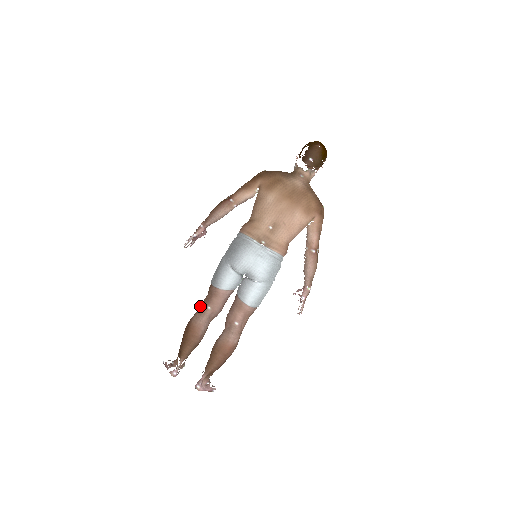
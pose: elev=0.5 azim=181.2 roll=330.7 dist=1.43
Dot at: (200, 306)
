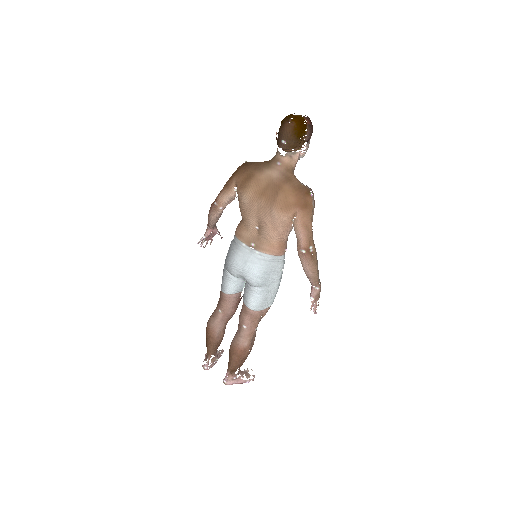
Dot at: occluded
